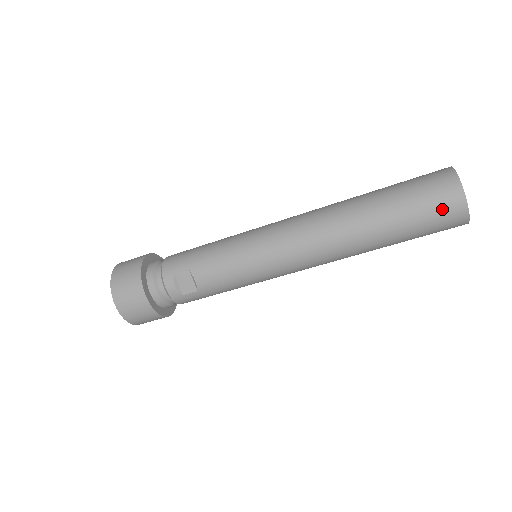
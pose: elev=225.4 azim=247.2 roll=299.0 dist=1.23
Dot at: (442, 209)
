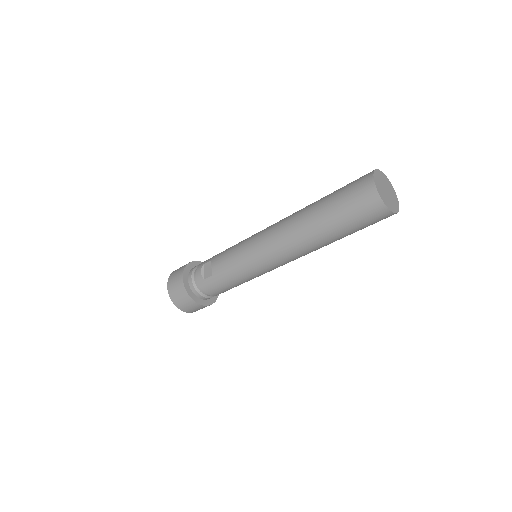
Dot at: (358, 191)
